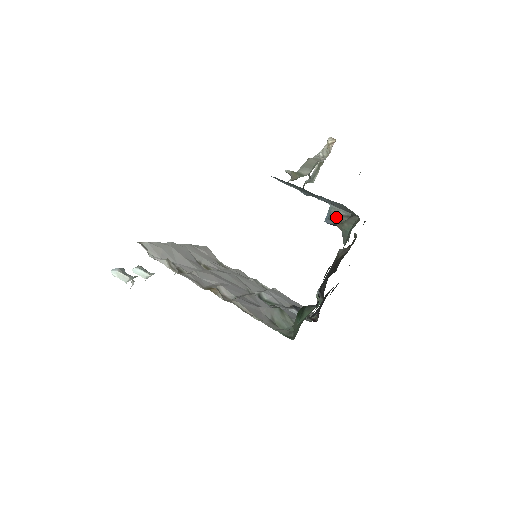
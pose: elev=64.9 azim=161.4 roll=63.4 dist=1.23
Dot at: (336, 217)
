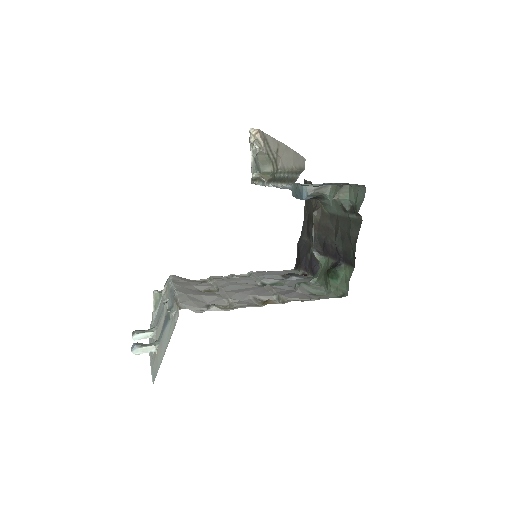
Dot at: (314, 192)
